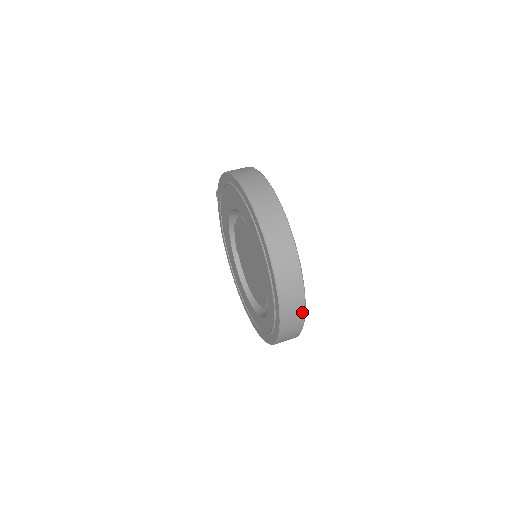
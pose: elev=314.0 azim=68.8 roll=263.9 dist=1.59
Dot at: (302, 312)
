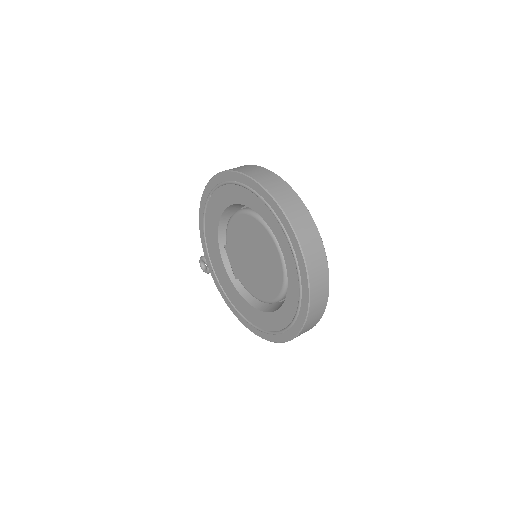
Dot at: (319, 240)
